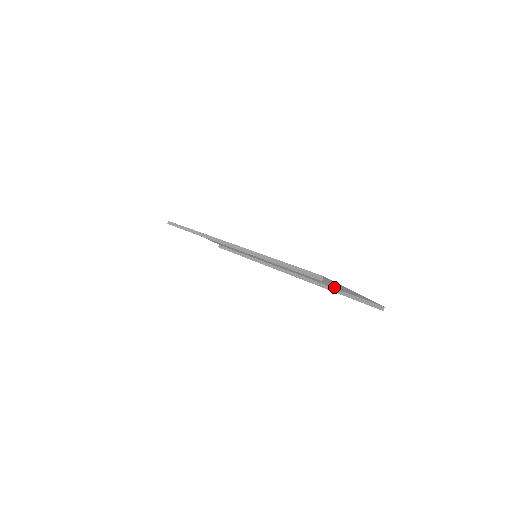
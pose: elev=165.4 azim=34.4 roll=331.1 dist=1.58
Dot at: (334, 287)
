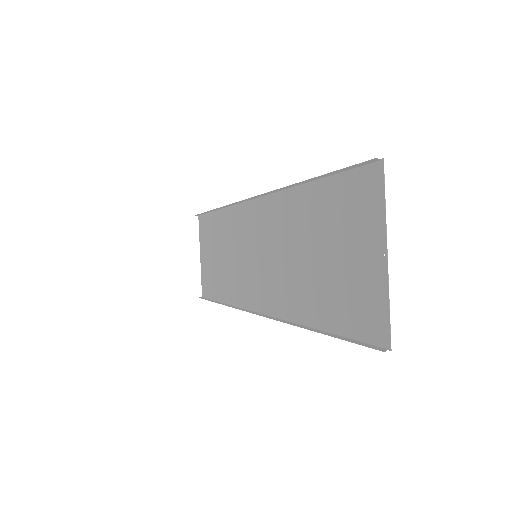
Dot at: (324, 314)
